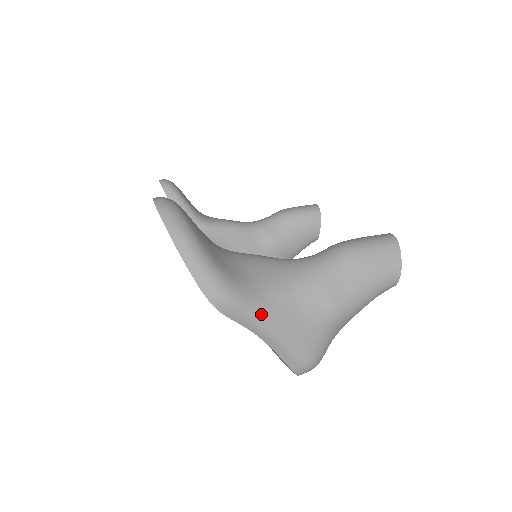
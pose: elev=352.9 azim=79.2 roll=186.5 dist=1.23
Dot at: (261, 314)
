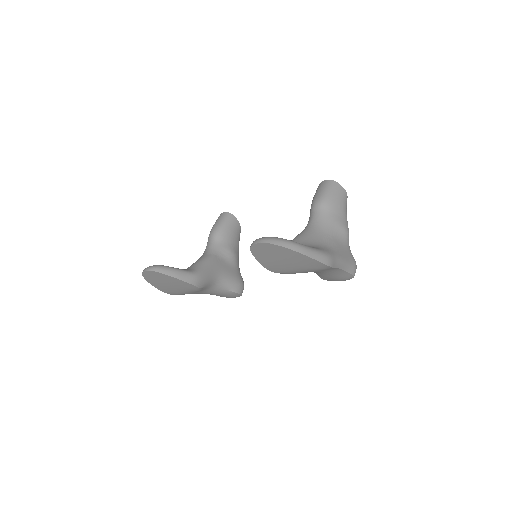
Dot at: (337, 255)
